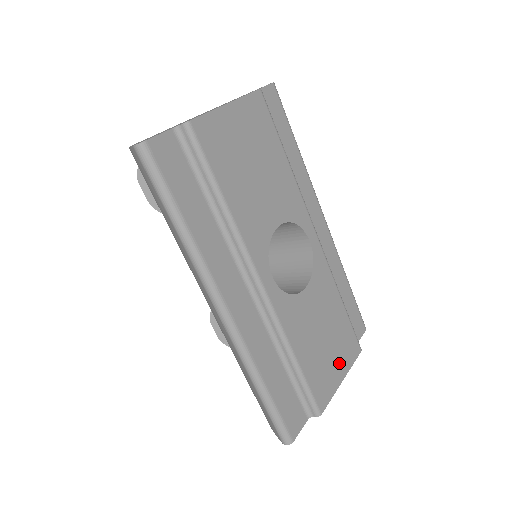
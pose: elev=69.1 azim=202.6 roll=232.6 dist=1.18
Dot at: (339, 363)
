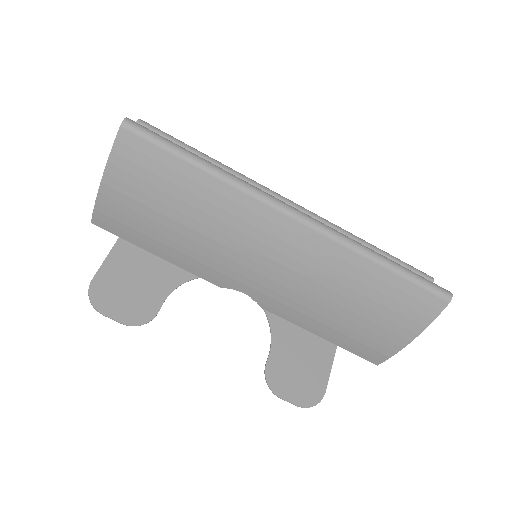
Dot at: occluded
